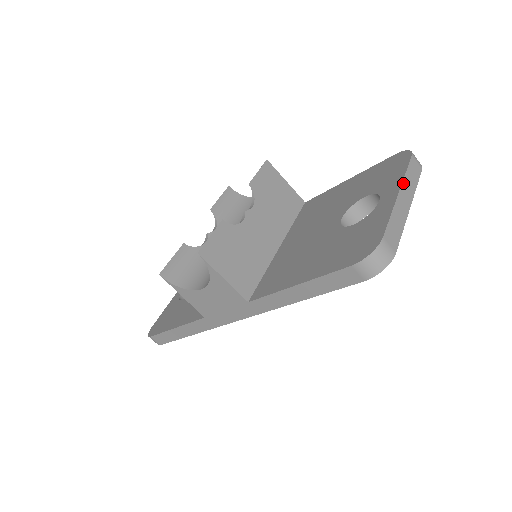
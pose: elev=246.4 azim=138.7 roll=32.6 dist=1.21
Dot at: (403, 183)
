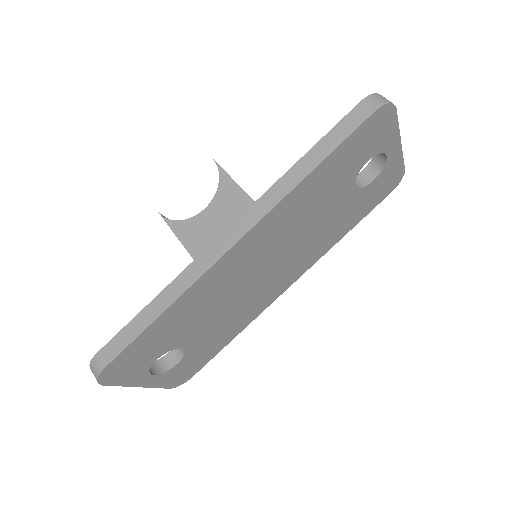
Dot at: occluded
